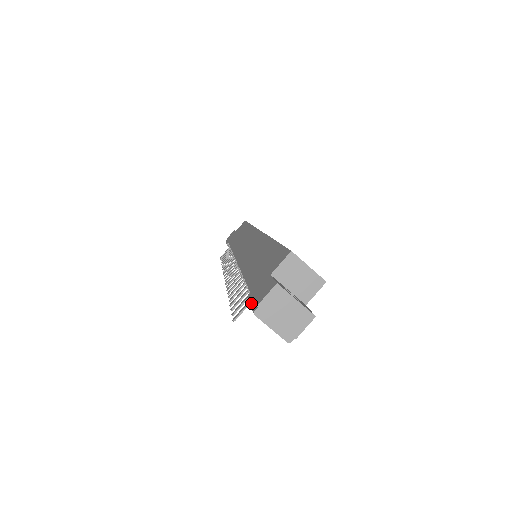
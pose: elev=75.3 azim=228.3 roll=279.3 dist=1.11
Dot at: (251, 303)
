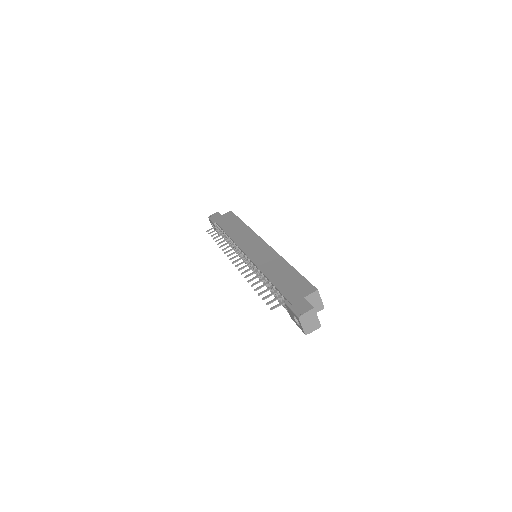
Dot at: (293, 309)
